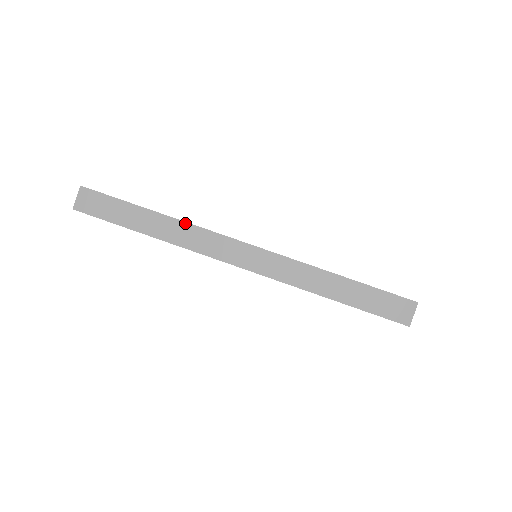
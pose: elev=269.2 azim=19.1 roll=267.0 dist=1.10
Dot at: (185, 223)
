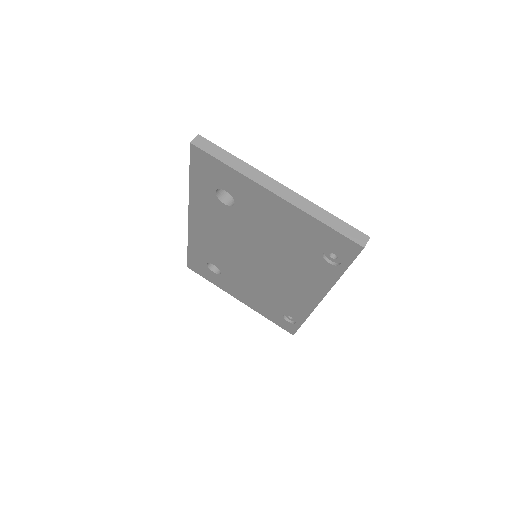
Dot at: (251, 166)
